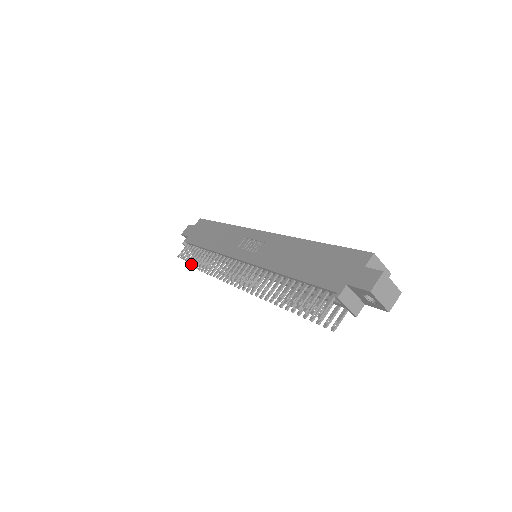
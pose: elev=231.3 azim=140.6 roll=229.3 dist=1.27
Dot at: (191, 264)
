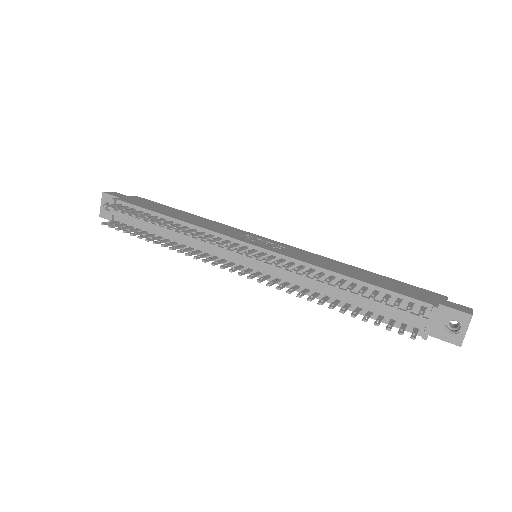
Dot at: (112, 225)
